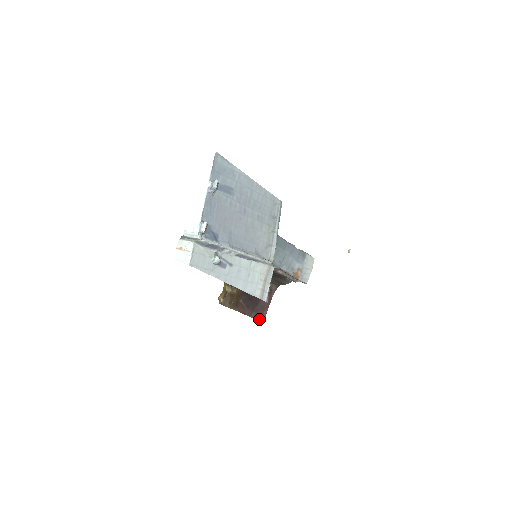
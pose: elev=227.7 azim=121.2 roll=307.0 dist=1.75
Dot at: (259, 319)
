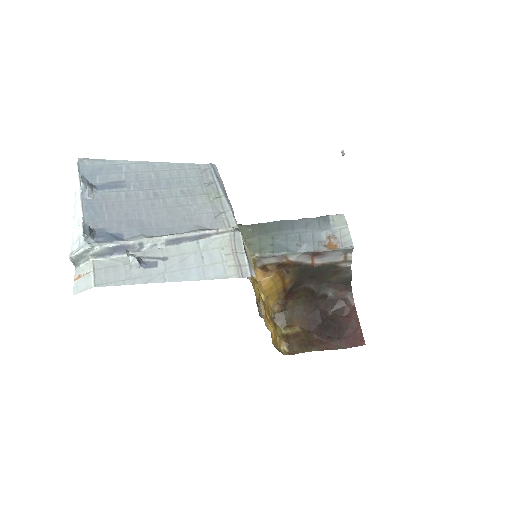
Dot at: (356, 345)
